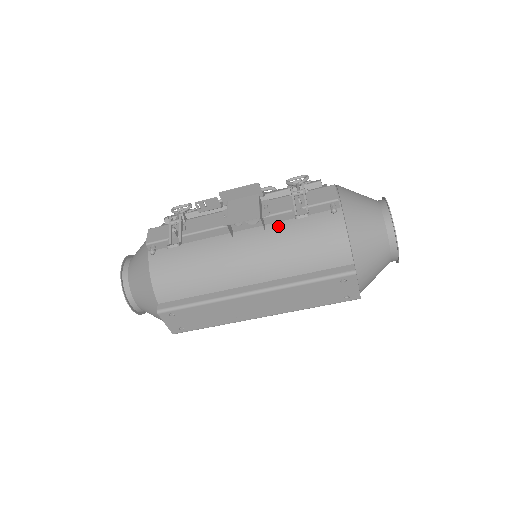
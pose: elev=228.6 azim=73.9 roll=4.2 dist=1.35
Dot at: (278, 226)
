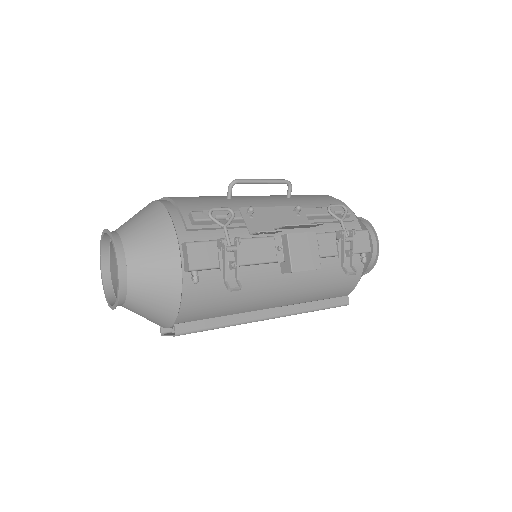
Dot at: occluded
